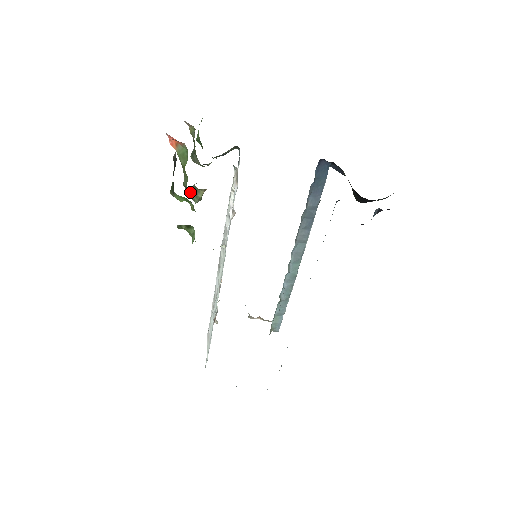
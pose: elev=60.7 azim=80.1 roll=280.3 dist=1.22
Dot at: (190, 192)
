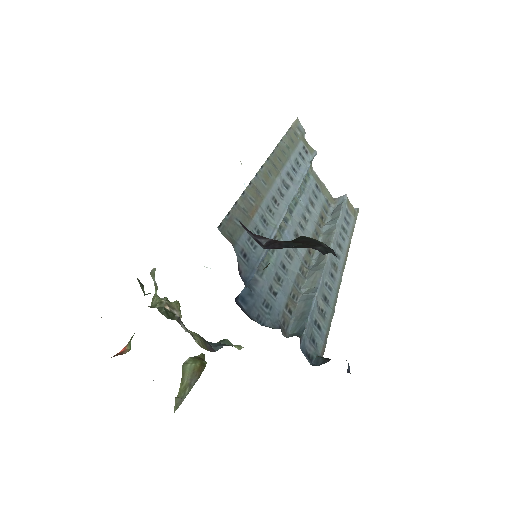
Dot at: occluded
